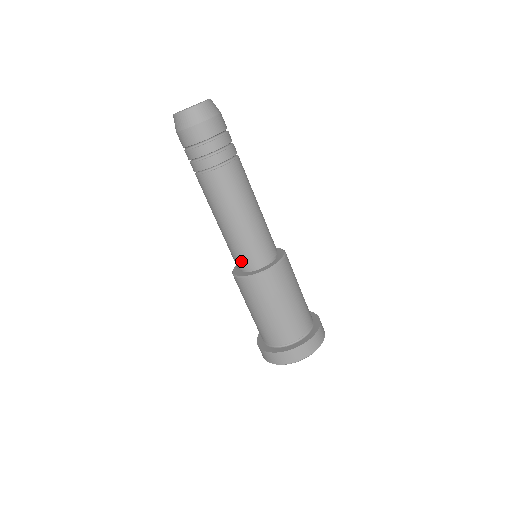
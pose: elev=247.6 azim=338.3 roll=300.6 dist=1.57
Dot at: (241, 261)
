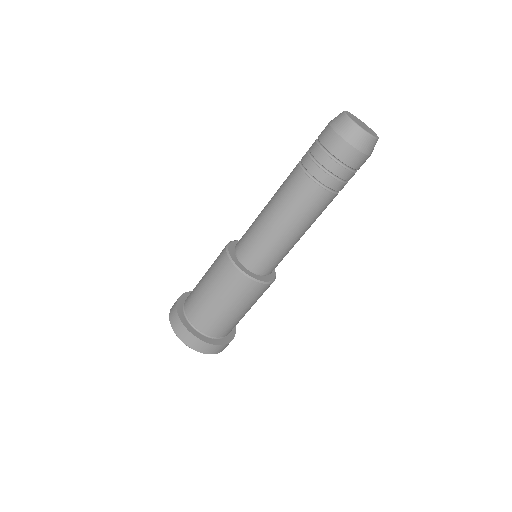
Dot at: (259, 263)
